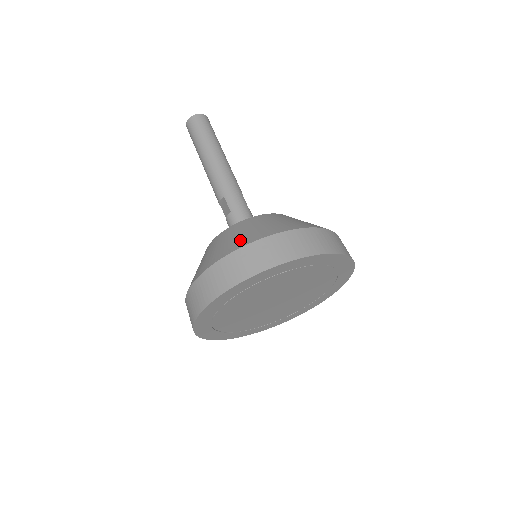
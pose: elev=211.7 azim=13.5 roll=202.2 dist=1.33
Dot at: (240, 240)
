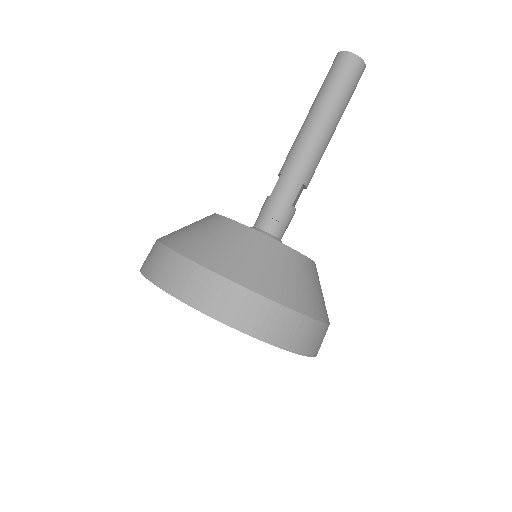
Dot at: (192, 243)
